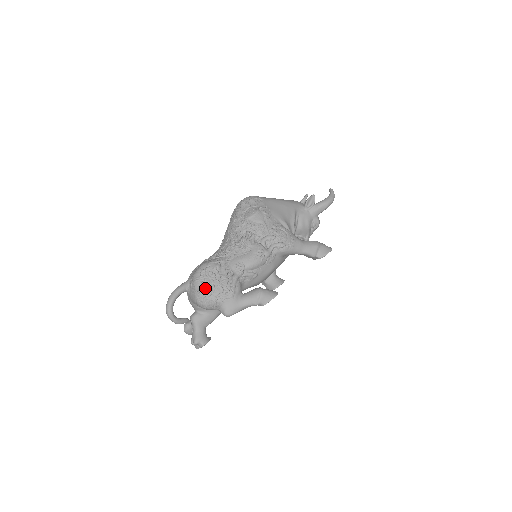
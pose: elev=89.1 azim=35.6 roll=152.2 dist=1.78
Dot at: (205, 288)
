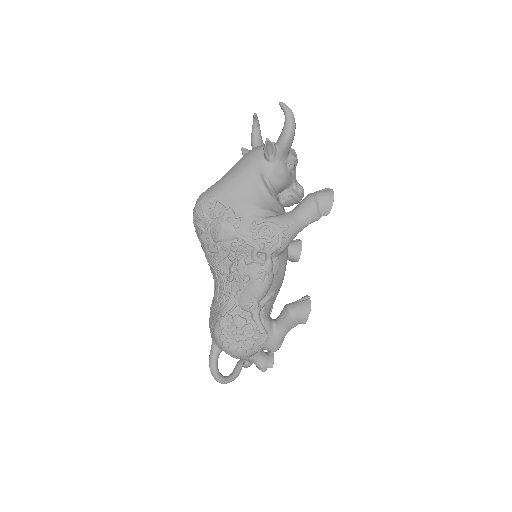
Dot at: (236, 350)
